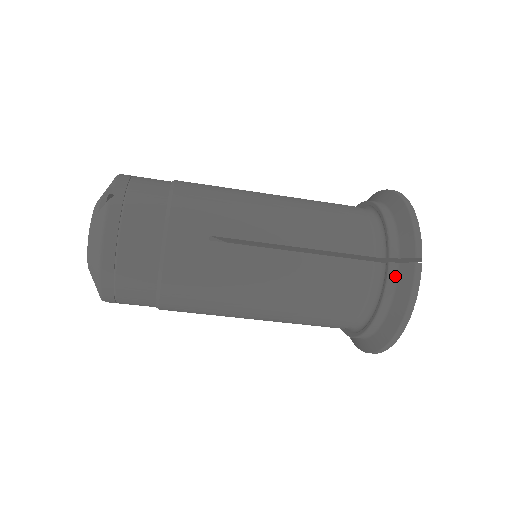
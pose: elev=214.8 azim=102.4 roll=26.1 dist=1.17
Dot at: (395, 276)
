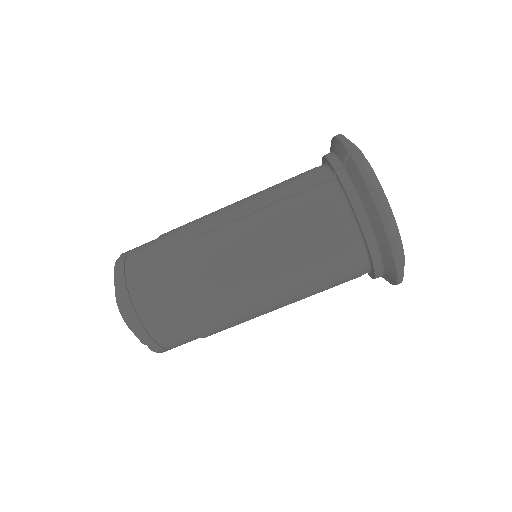
Dot at: (347, 178)
